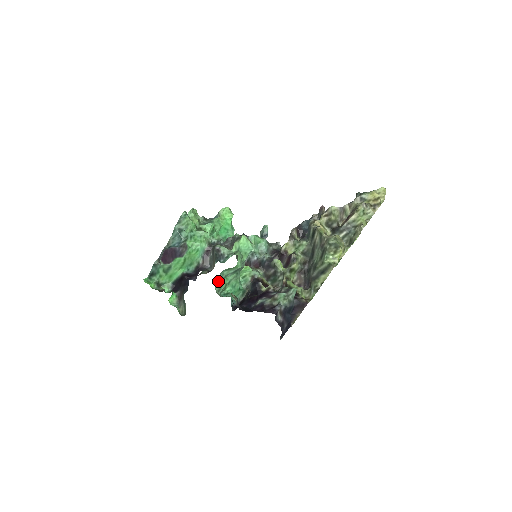
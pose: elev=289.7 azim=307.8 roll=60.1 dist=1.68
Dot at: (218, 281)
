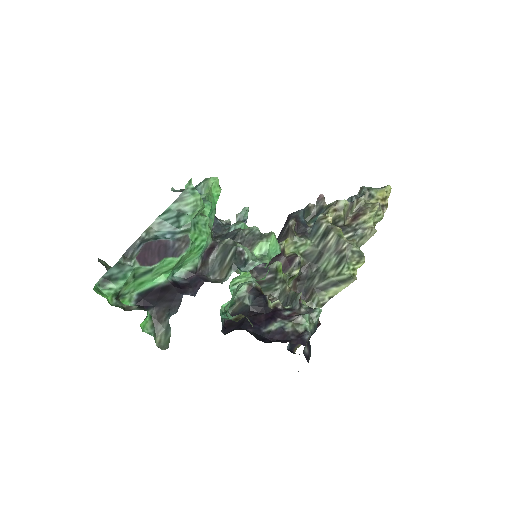
Dot at: occluded
